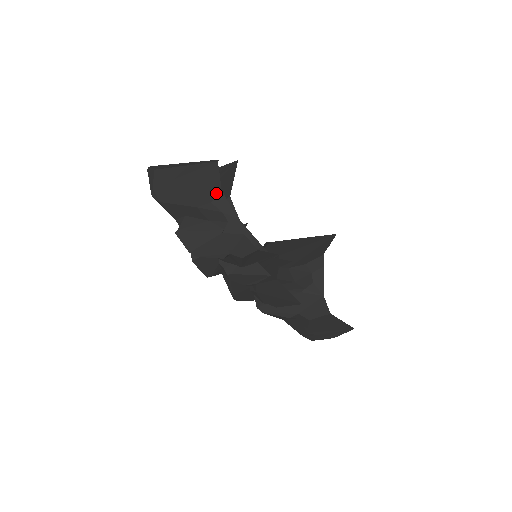
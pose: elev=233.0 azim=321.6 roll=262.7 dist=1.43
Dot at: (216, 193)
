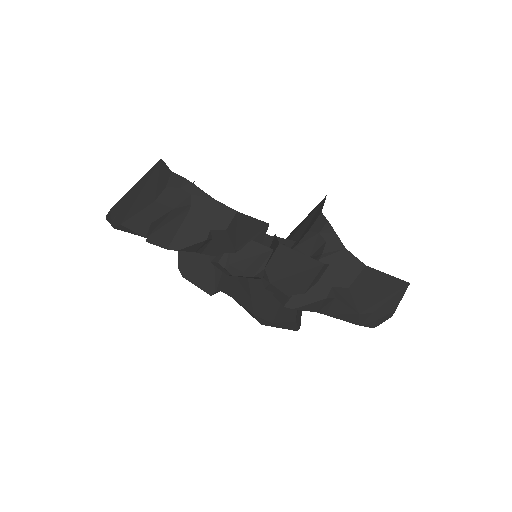
Dot at: (168, 177)
